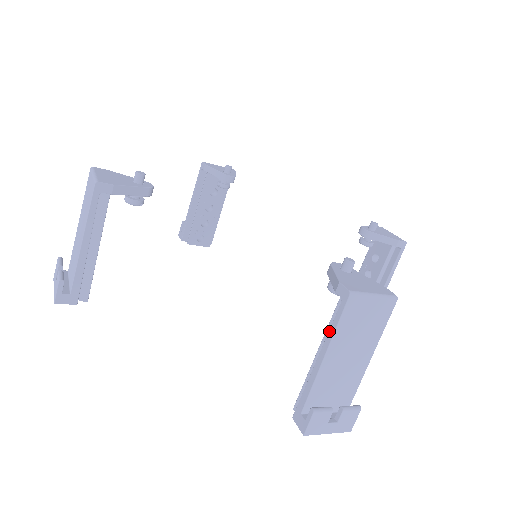
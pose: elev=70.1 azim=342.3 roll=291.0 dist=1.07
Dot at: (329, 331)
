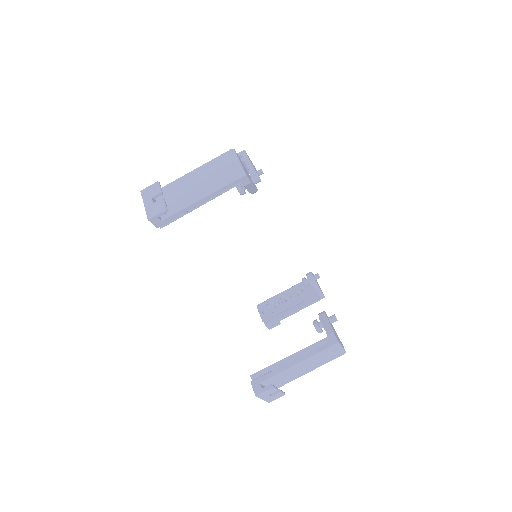
Dot at: (311, 352)
